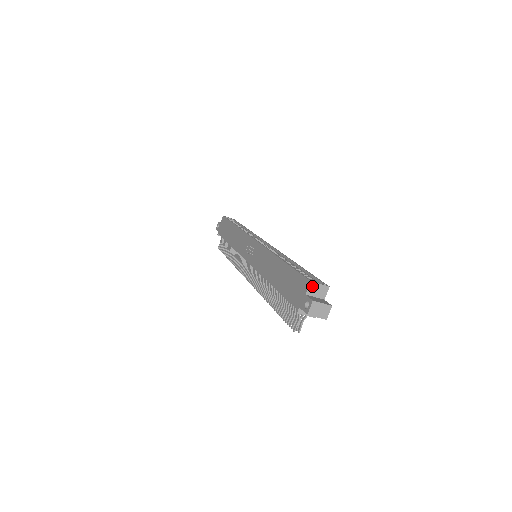
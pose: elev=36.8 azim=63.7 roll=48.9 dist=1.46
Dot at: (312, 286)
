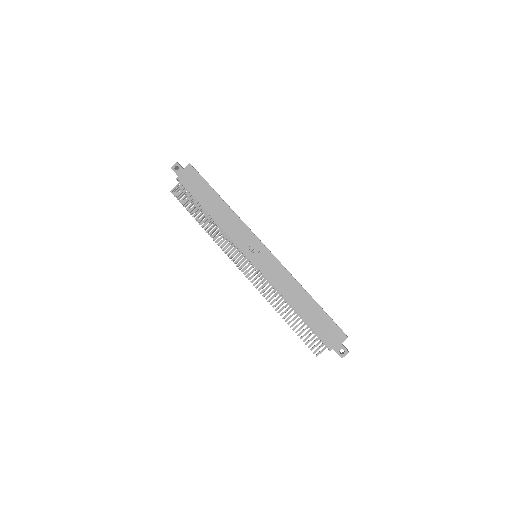
Dot at: occluded
